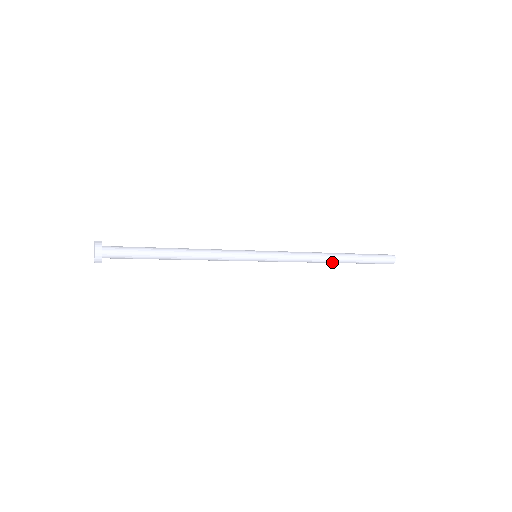
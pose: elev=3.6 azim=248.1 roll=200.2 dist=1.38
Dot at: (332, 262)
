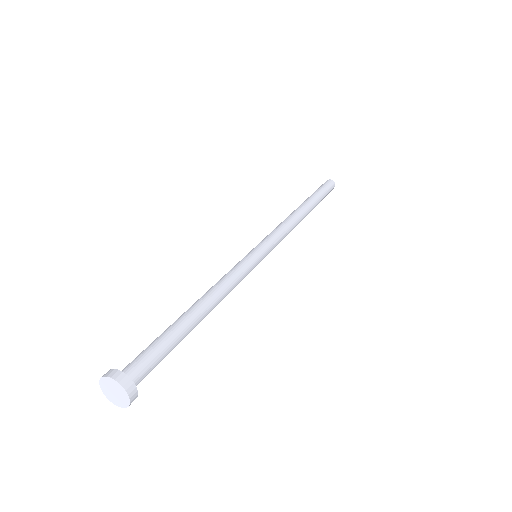
Dot at: occluded
